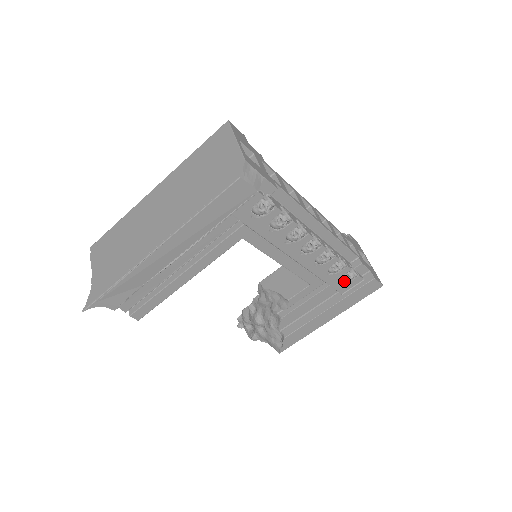
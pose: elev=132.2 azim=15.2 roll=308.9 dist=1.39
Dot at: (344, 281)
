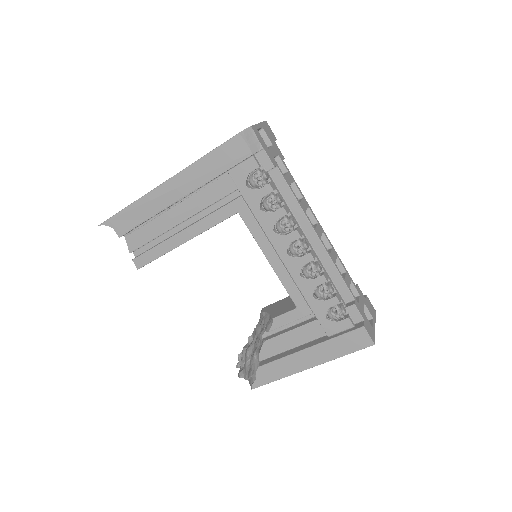
Dot at: (330, 316)
